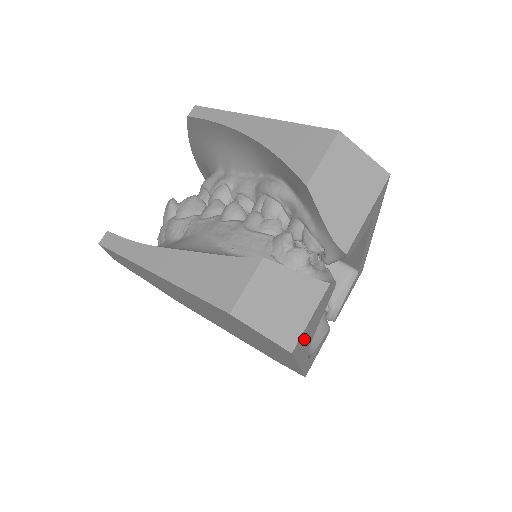
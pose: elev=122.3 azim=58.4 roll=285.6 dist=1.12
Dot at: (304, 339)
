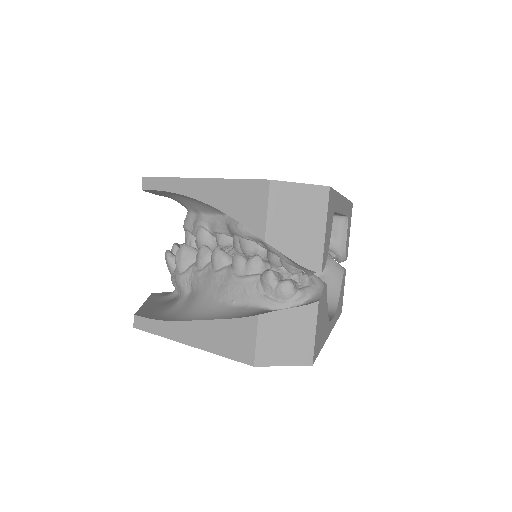
Dot at: (319, 339)
